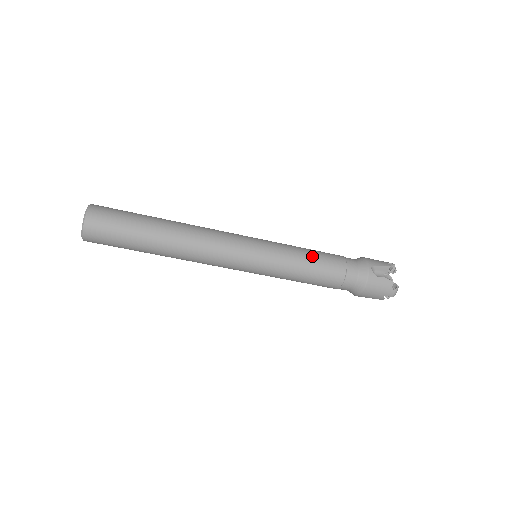
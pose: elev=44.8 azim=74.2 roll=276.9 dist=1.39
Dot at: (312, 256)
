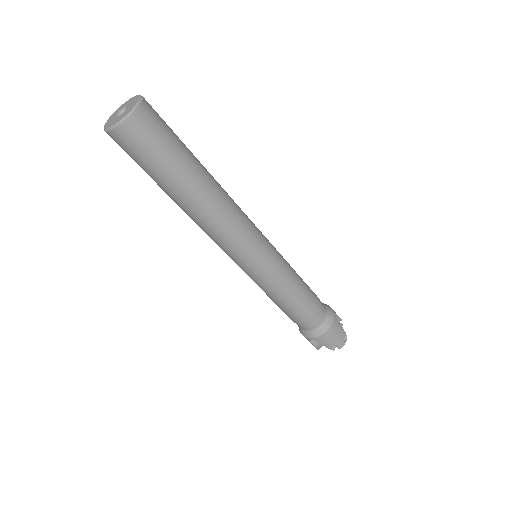
Dot at: (302, 279)
